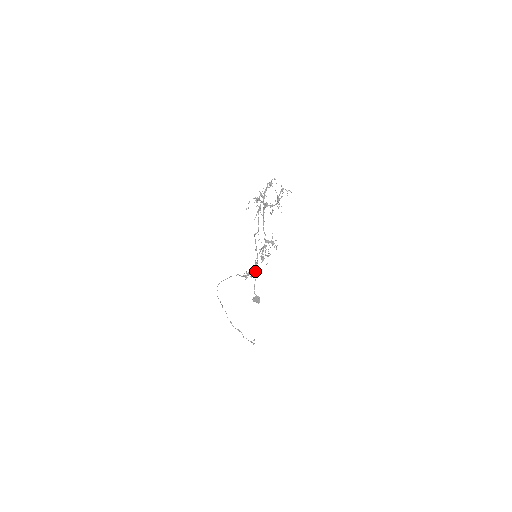
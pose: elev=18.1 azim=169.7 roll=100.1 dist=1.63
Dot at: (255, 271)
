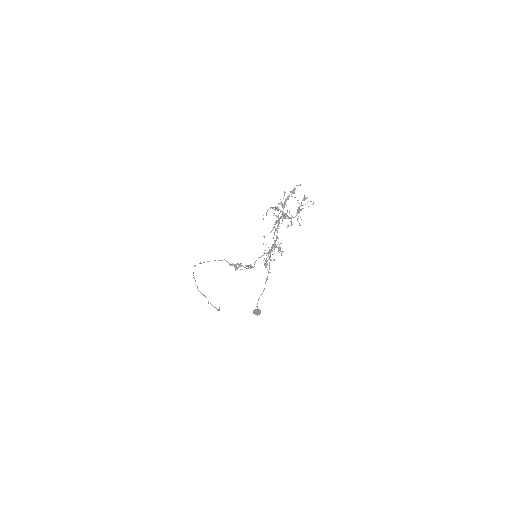
Dot at: (249, 266)
